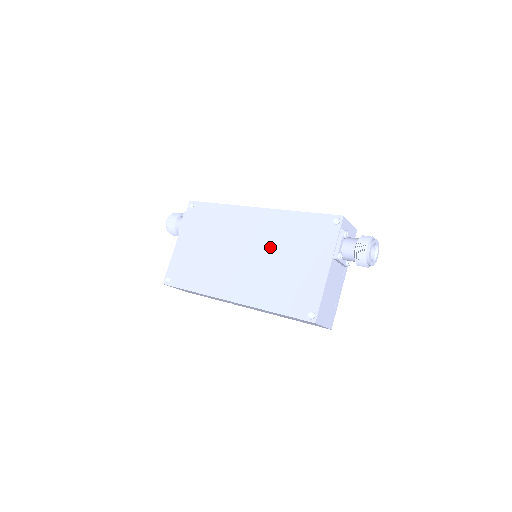
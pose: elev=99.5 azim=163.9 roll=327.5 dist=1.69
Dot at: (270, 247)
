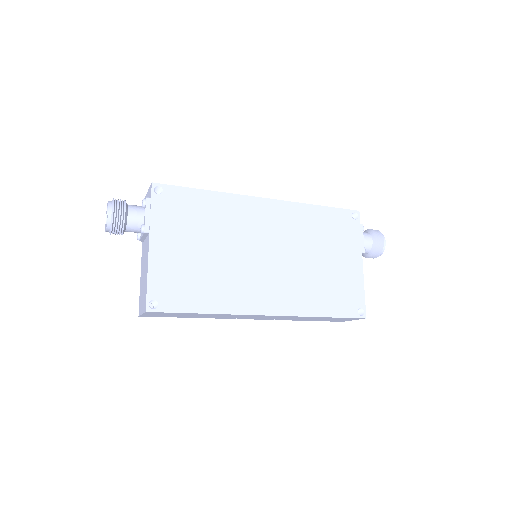
Dot at: (297, 245)
